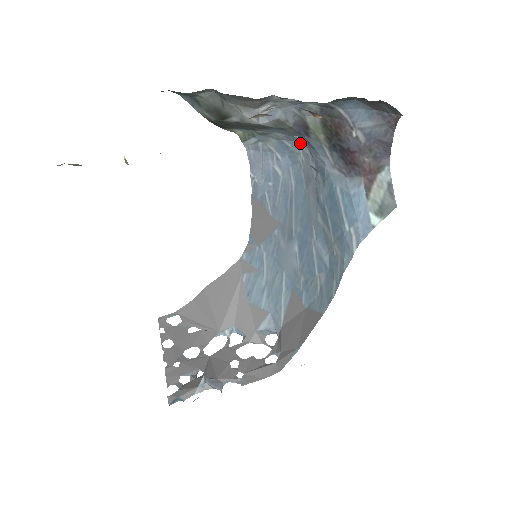
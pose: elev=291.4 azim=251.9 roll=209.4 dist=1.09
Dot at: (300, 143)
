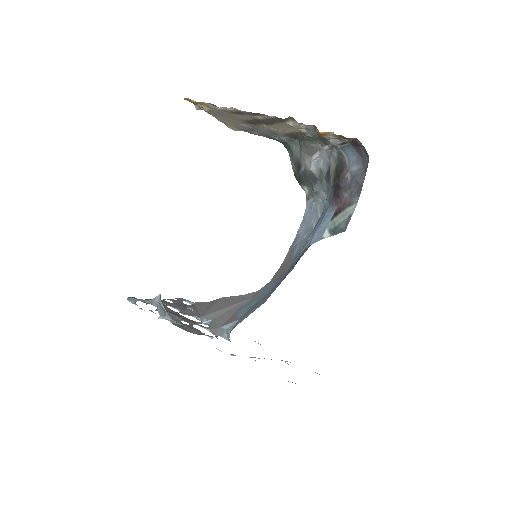
Dot at: occluded
